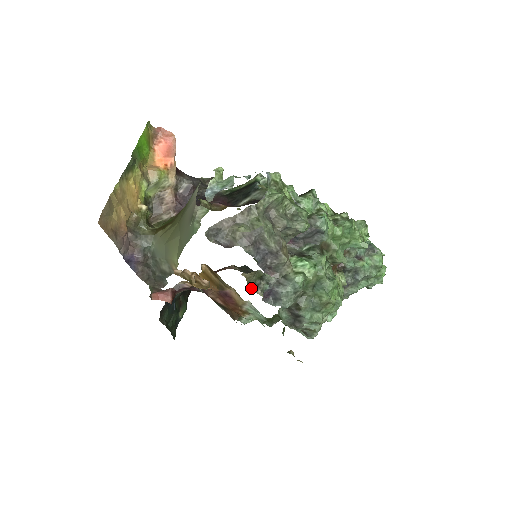
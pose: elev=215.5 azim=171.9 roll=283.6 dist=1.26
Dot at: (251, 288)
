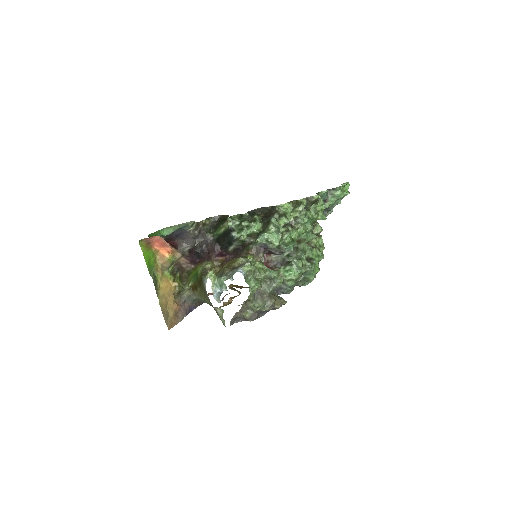
Dot at: occluded
